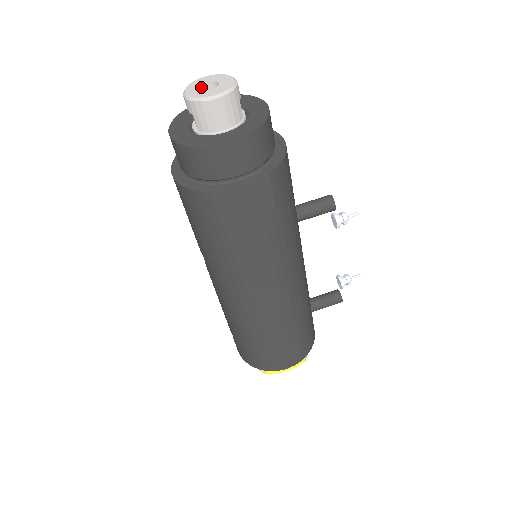
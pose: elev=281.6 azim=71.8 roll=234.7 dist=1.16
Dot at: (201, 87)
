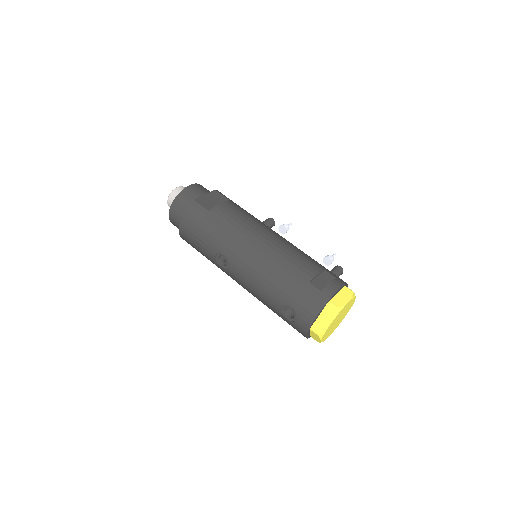
Dot at: occluded
